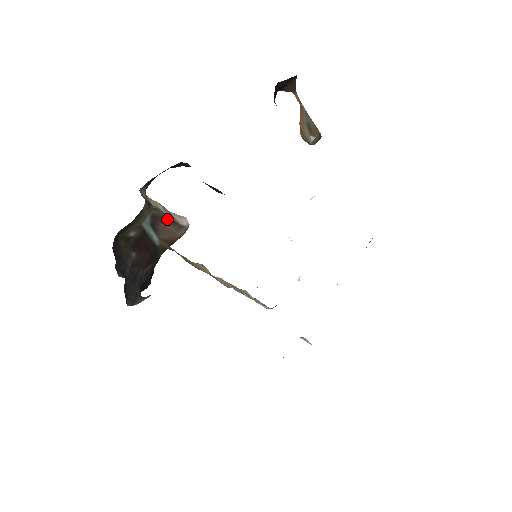
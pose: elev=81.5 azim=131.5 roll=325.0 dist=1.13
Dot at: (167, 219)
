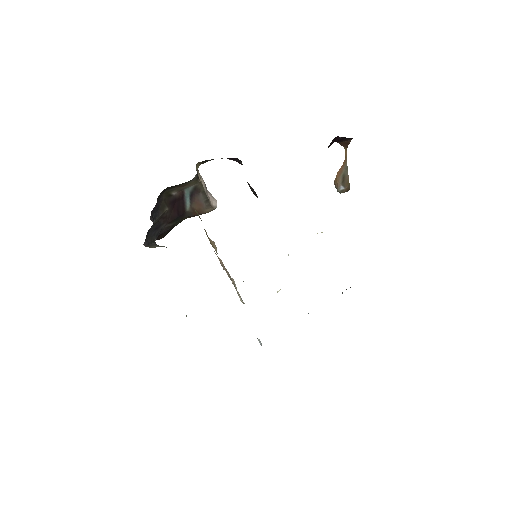
Dot at: (204, 195)
